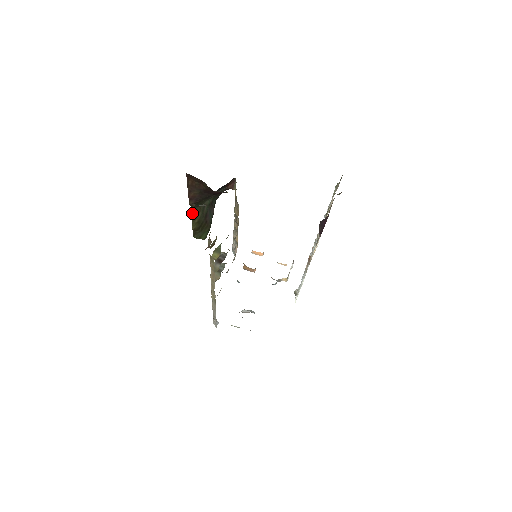
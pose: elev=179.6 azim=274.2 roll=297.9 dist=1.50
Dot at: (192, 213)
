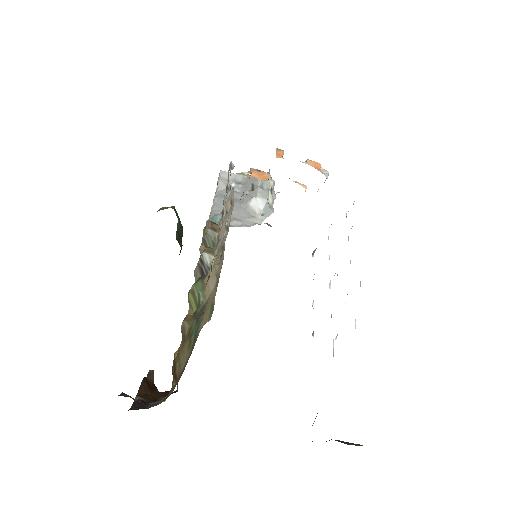
Dot at: occluded
